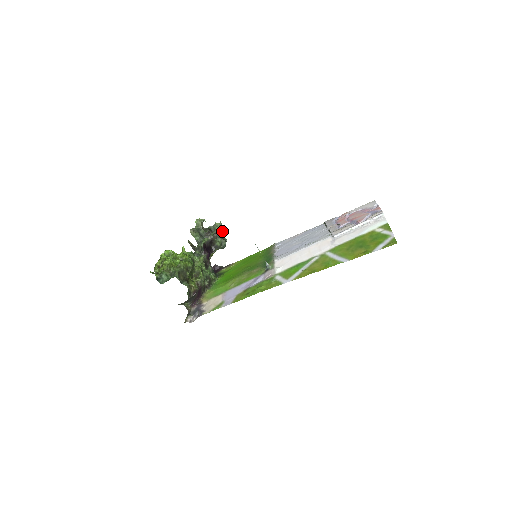
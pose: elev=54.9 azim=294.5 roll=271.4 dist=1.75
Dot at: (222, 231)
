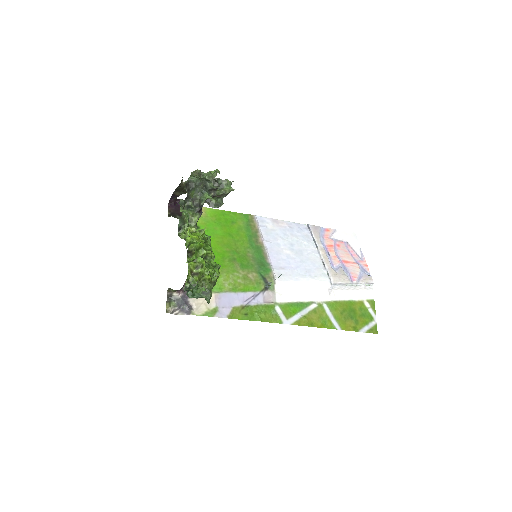
Dot at: (228, 193)
